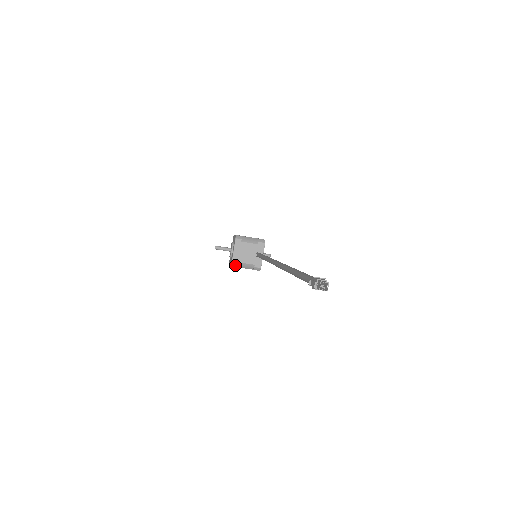
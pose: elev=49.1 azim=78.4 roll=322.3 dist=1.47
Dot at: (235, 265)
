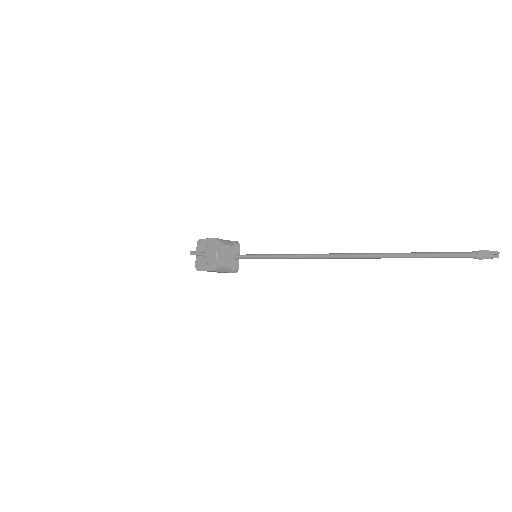
Dot at: (218, 269)
